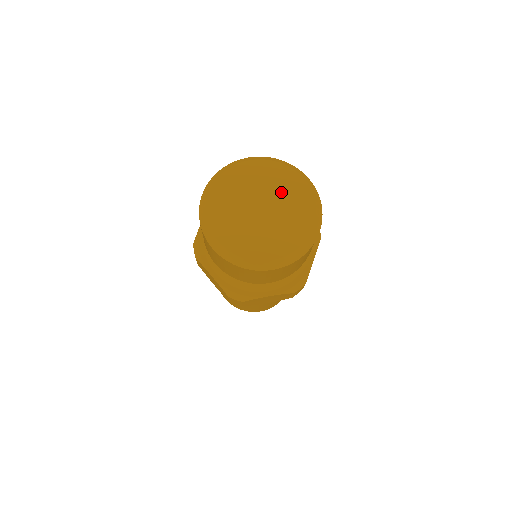
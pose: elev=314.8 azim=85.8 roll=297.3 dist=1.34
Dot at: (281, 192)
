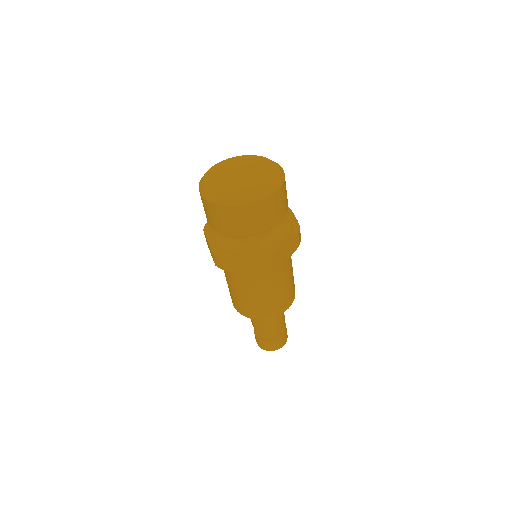
Dot at: (258, 170)
